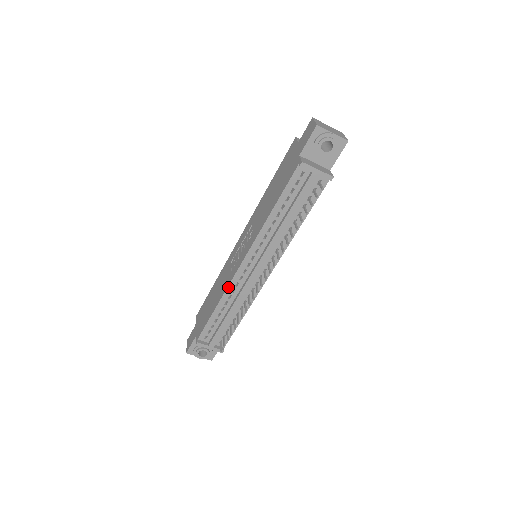
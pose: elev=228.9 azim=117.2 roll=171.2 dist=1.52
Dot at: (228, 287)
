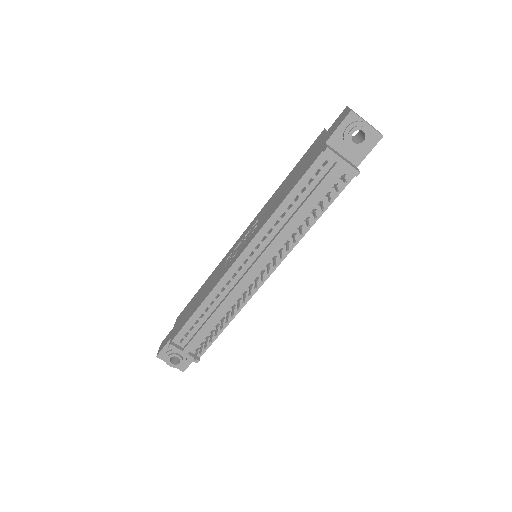
Dot at: (217, 284)
